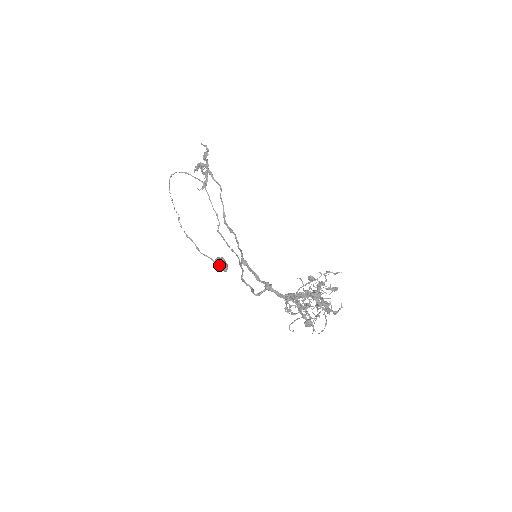
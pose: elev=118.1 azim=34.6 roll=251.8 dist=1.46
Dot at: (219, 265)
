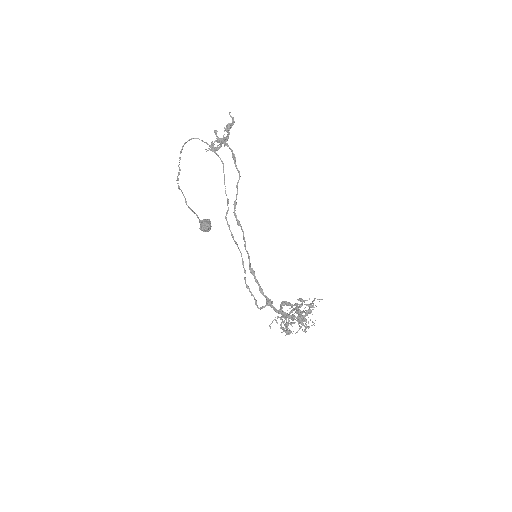
Dot at: (206, 230)
